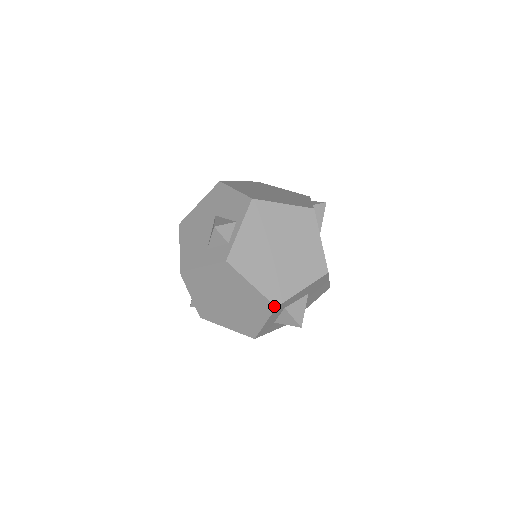
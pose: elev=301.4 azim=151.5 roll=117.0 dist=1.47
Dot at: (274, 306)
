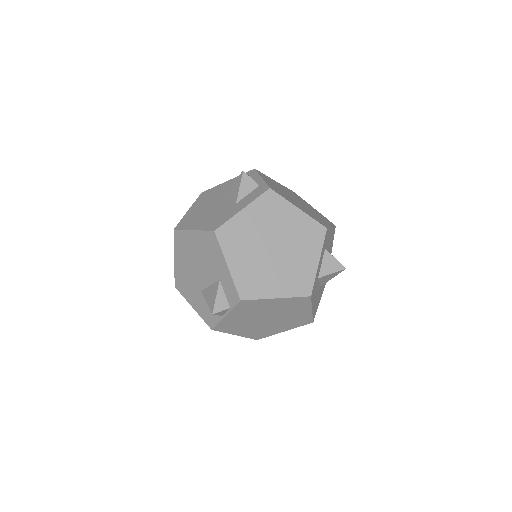
Dot at: (325, 228)
